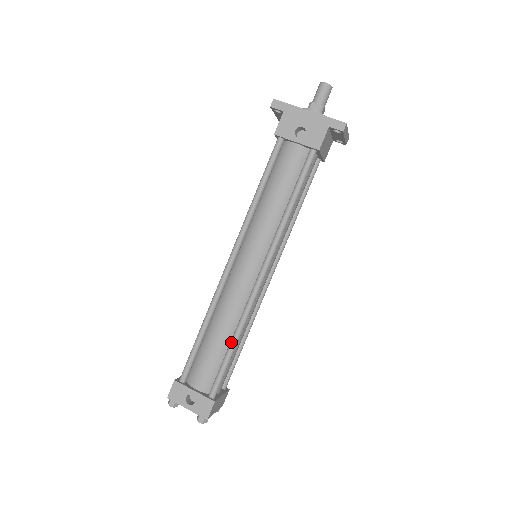
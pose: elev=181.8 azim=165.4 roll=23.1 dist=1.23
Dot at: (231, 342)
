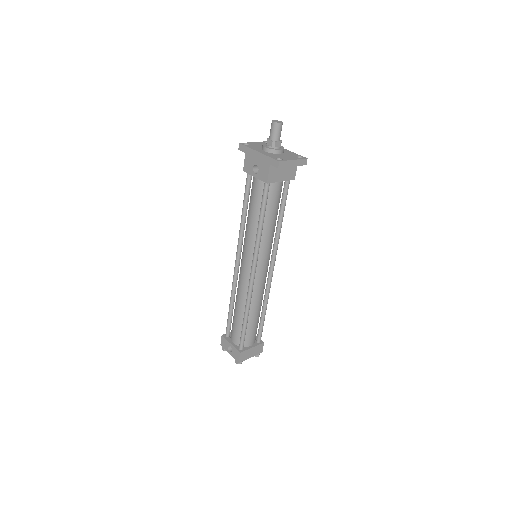
Dot at: (243, 316)
